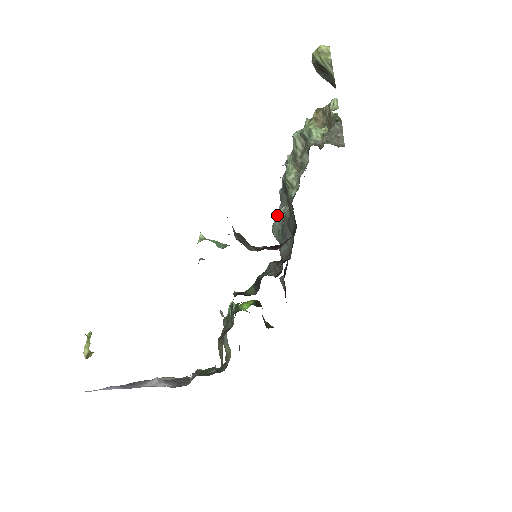
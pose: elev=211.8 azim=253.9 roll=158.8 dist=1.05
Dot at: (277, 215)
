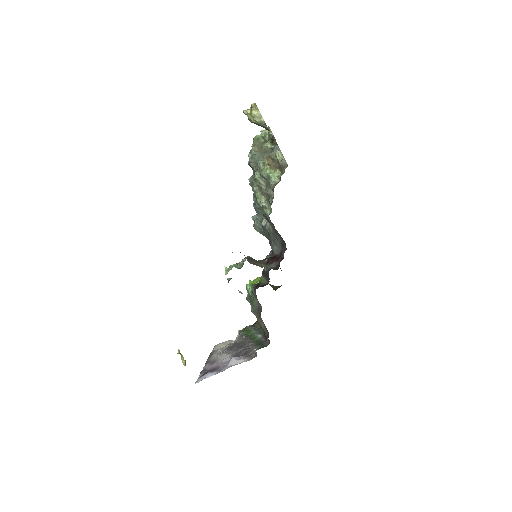
Dot at: (254, 217)
